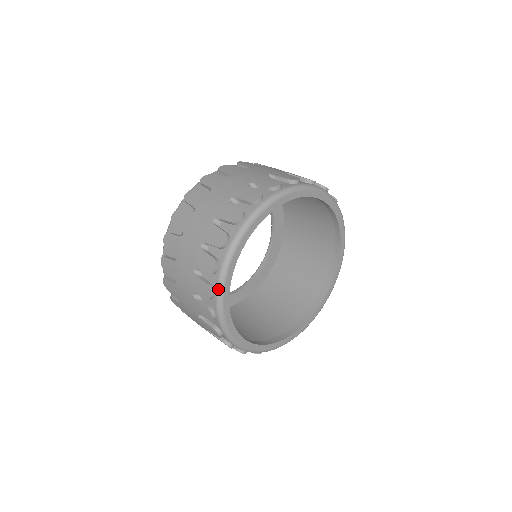
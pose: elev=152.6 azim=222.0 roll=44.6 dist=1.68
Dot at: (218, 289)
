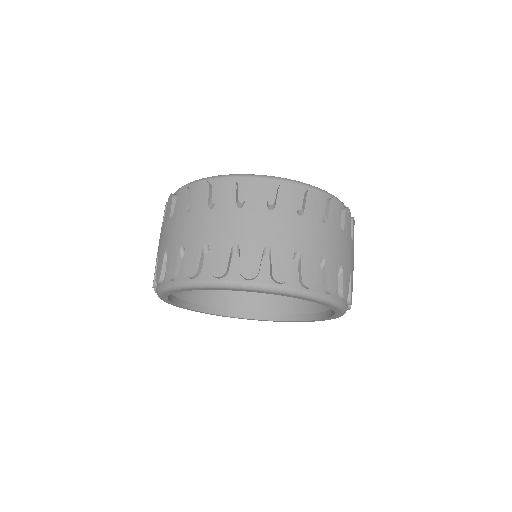
Dot at: occluded
